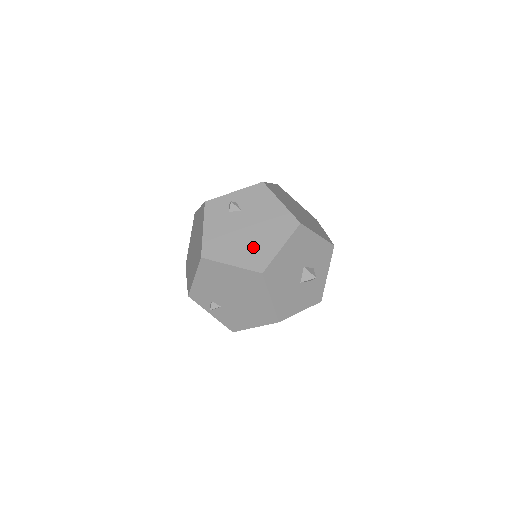
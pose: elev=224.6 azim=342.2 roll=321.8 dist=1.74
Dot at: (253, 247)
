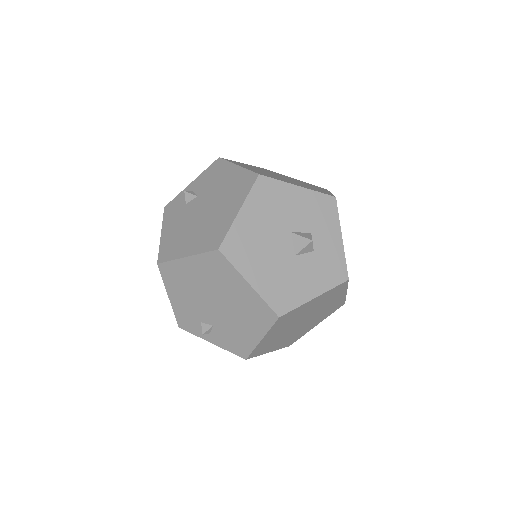
Dot at: (208, 226)
